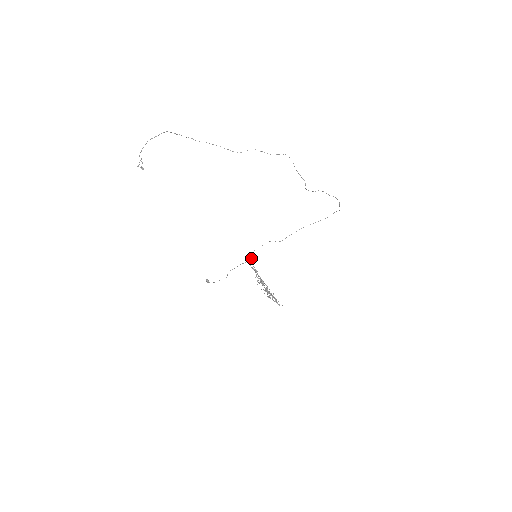
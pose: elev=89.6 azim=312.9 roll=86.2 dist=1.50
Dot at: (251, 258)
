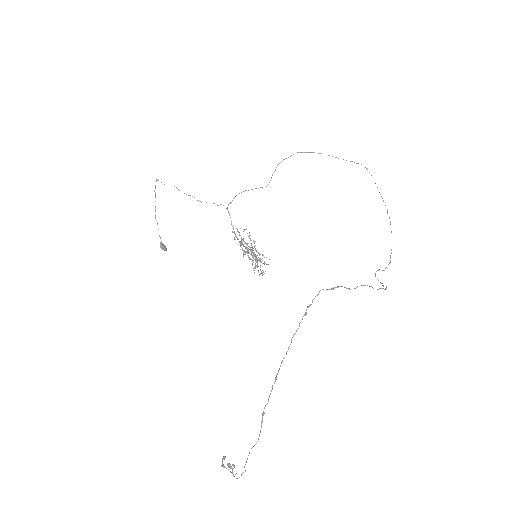
Dot at: (233, 229)
